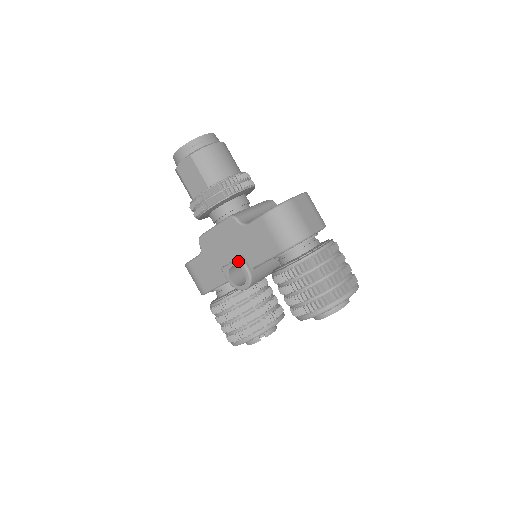
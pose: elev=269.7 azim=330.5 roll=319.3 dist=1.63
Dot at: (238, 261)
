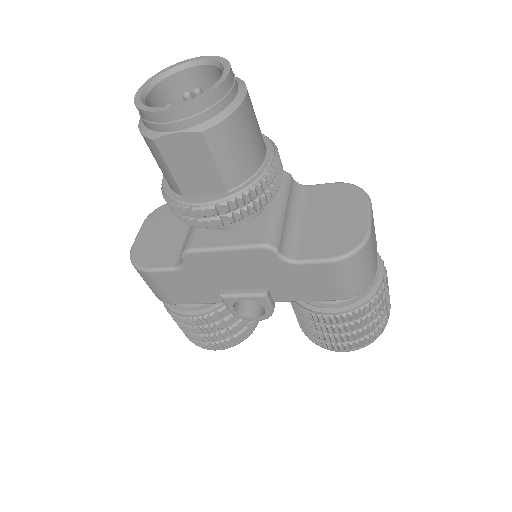
Dot at: (260, 298)
